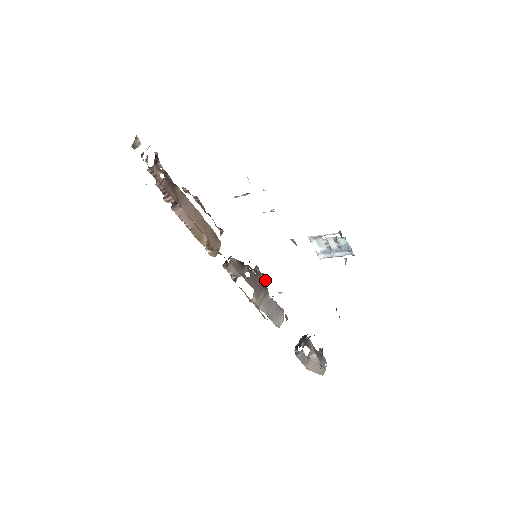
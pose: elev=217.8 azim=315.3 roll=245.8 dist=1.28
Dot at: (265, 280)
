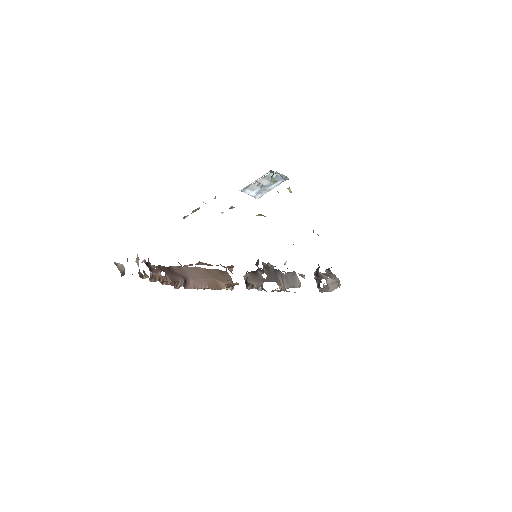
Dot at: (273, 266)
